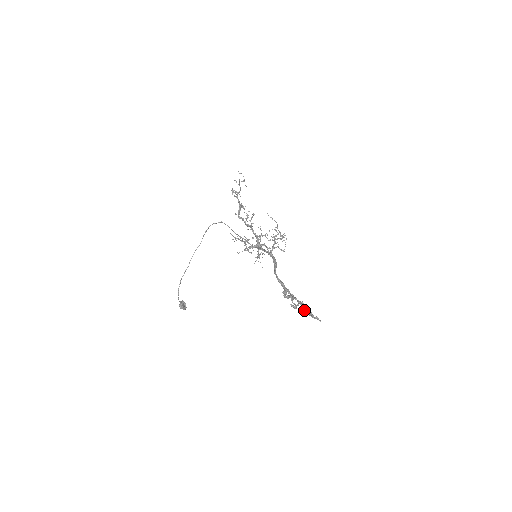
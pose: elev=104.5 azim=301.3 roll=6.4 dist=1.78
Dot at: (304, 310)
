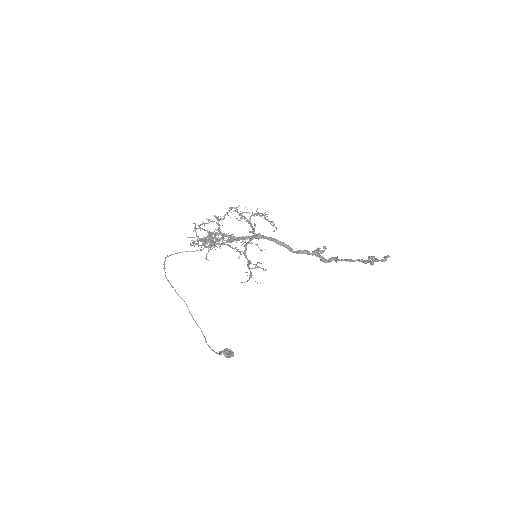
Dot at: occluded
